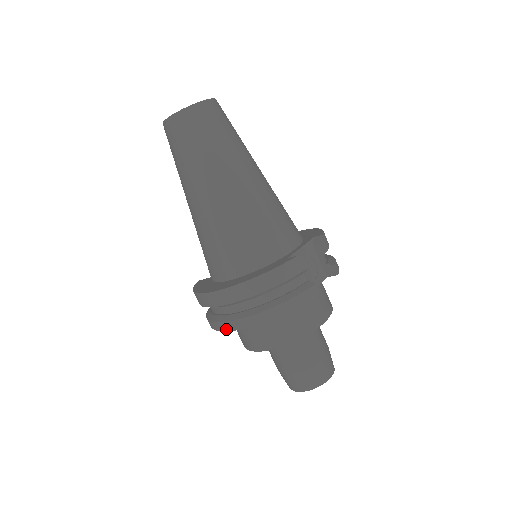
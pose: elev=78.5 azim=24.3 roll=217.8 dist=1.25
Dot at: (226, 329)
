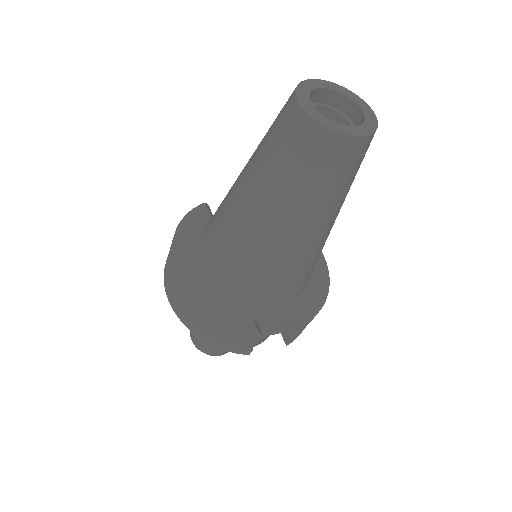
Dot at: (165, 287)
